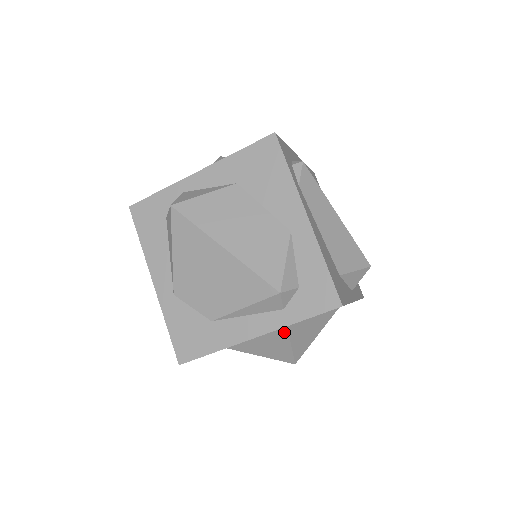
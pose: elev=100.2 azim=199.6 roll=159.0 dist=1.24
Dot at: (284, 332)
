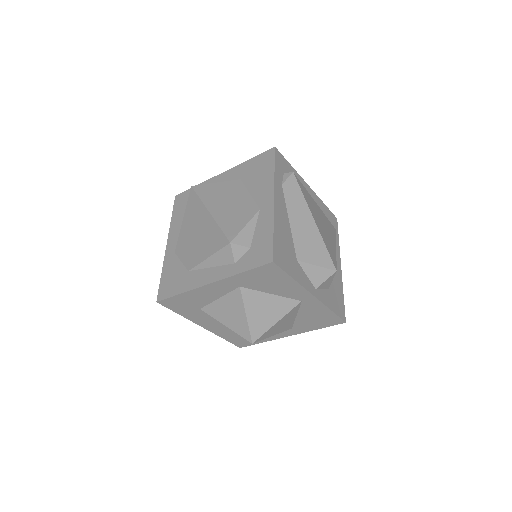
Dot at: (239, 294)
